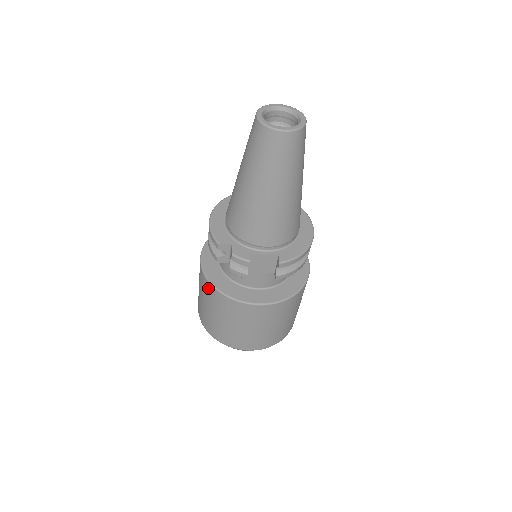
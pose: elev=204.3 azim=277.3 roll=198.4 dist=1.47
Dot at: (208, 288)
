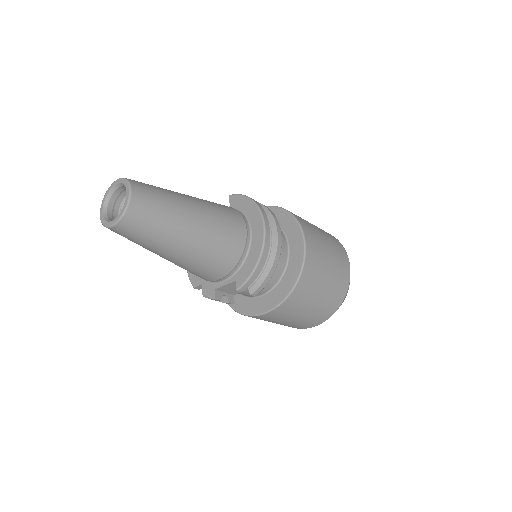
Dot at: occluded
